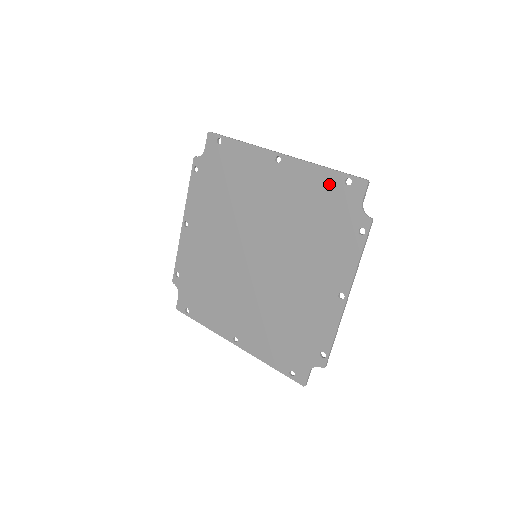
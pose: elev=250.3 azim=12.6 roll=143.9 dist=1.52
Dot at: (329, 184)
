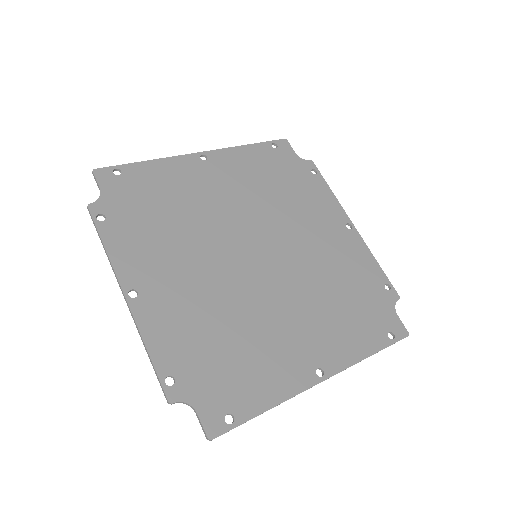
Dot at: (263, 154)
